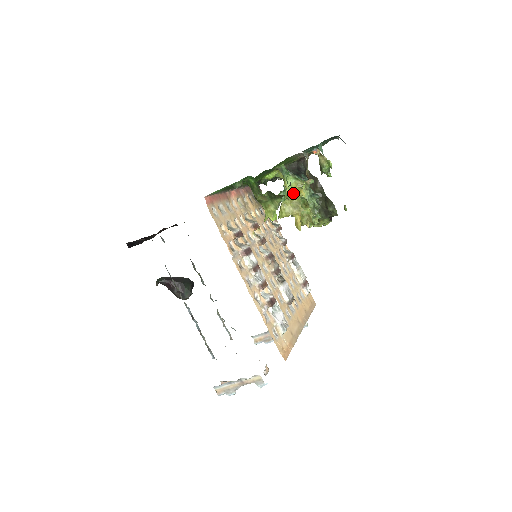
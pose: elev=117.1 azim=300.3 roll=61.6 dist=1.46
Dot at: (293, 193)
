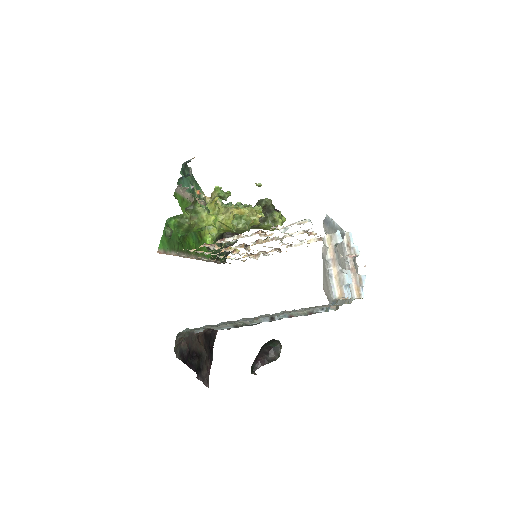
Dot at: (213, 208)
